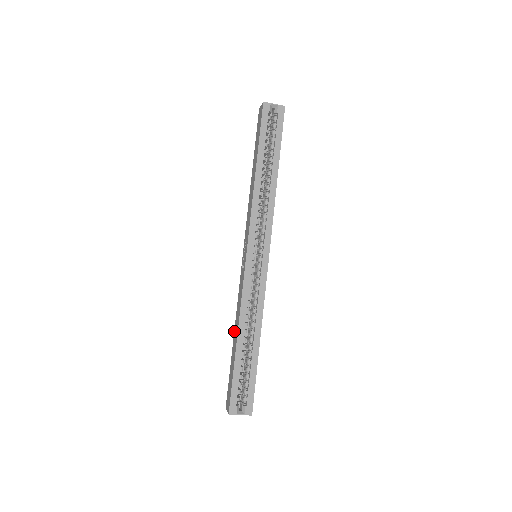
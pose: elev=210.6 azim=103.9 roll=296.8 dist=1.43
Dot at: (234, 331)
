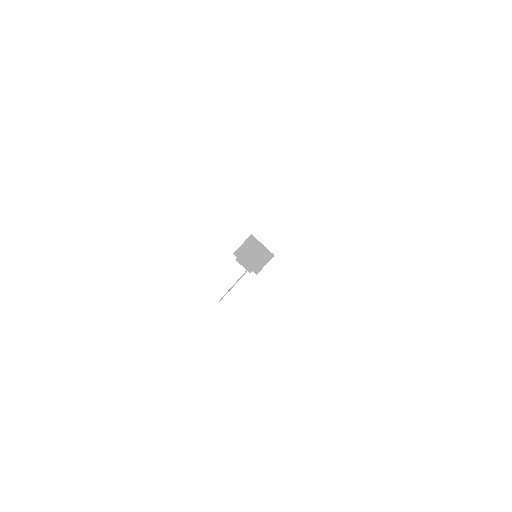
Dot at: occluded
